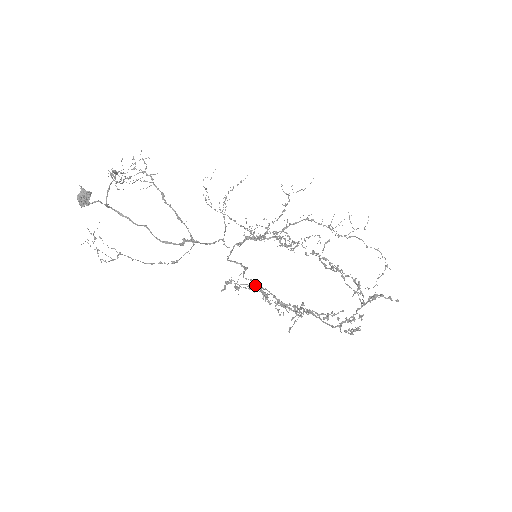
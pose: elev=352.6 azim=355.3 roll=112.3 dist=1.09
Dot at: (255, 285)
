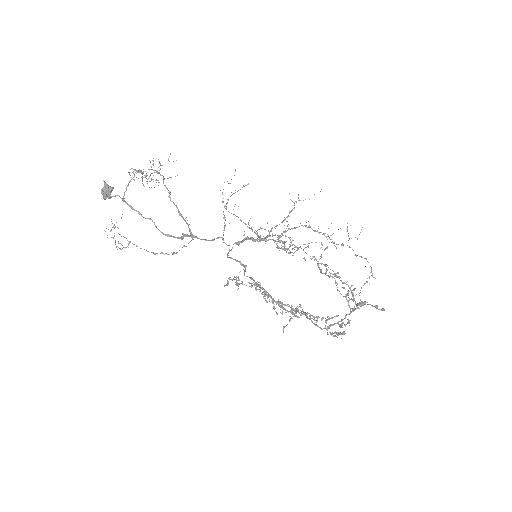
Dot at: (255, 283)
